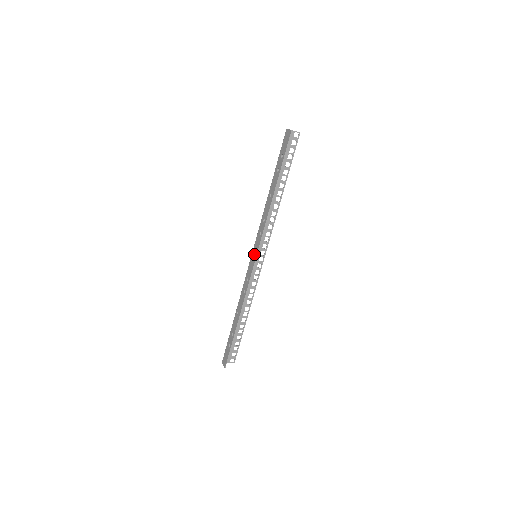
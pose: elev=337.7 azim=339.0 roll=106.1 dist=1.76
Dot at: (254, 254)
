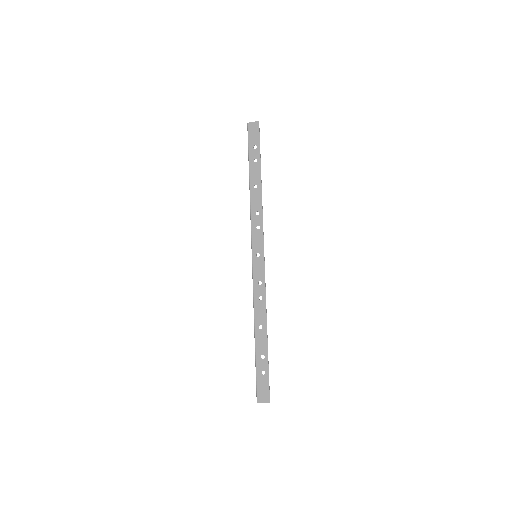
Dot at: (258, 252)
